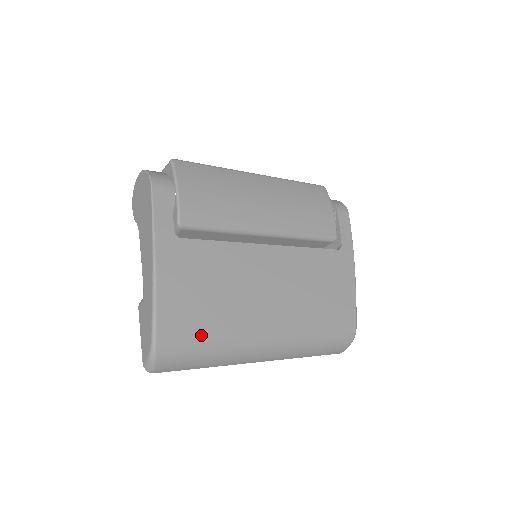
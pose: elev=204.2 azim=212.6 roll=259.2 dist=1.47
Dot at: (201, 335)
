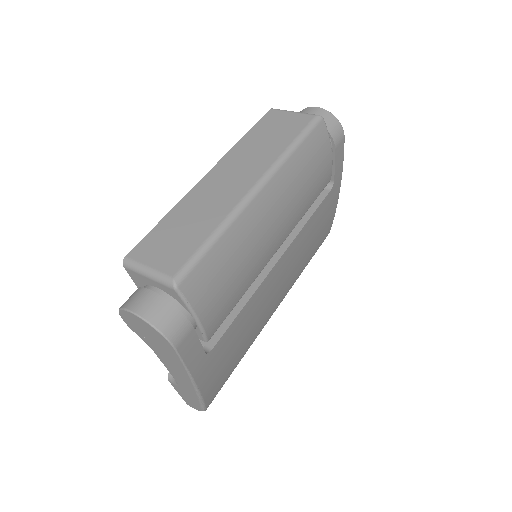
Dot at: (233, 370)
